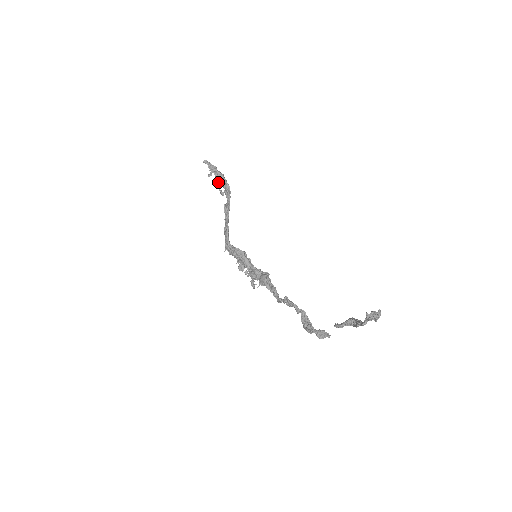
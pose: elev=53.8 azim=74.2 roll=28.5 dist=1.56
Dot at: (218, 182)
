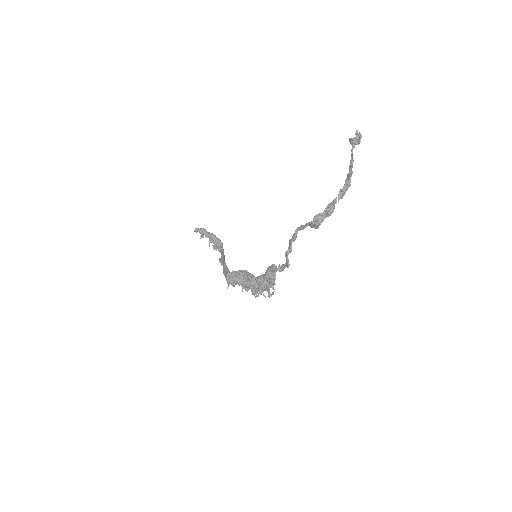
Dot at: occluded
